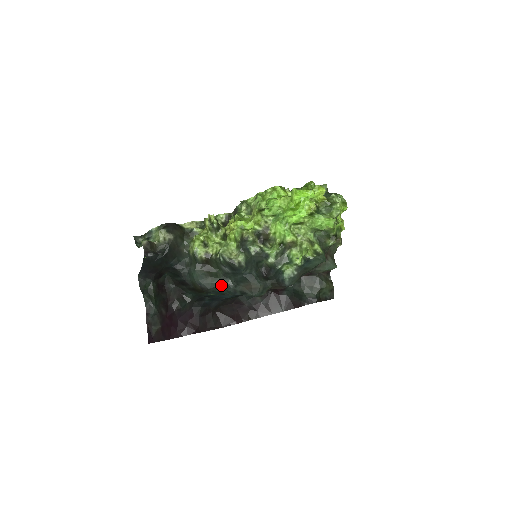
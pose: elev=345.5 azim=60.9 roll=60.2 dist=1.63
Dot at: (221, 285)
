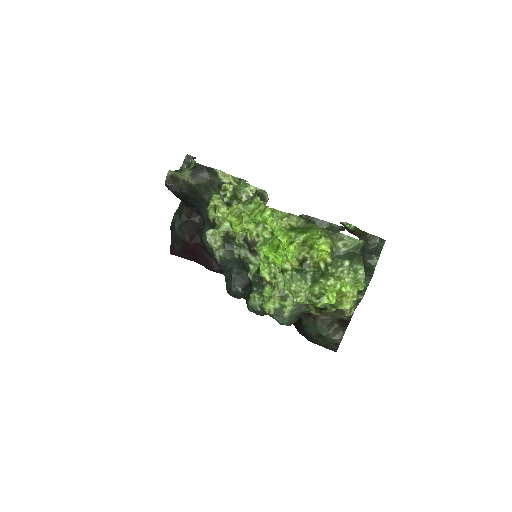
Dot at: occluded
